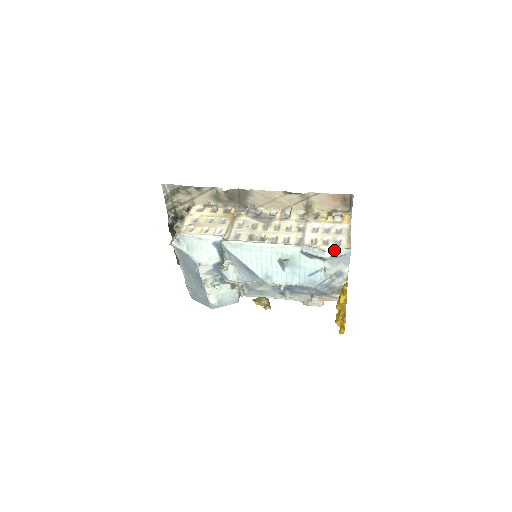
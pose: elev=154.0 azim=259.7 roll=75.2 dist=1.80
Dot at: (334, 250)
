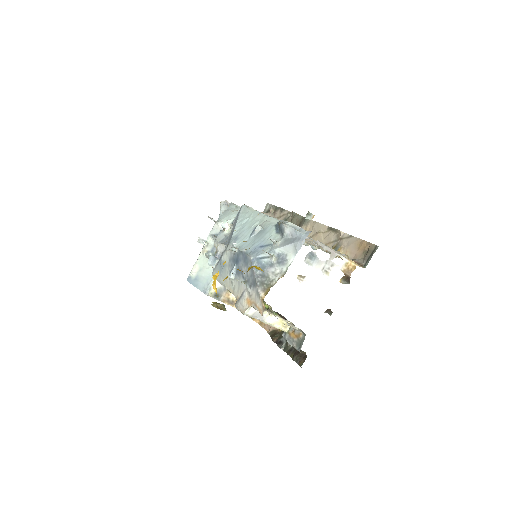
Dot at: occluded
